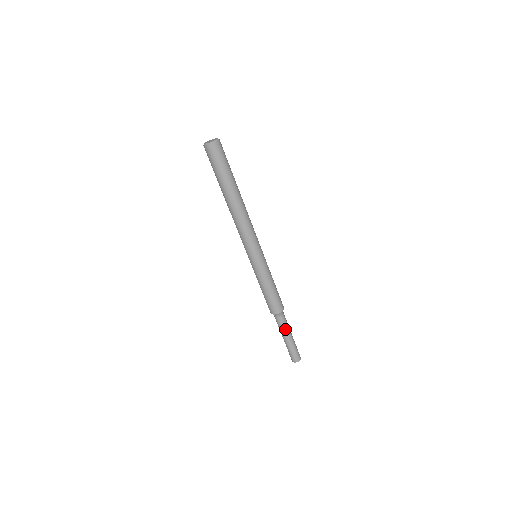
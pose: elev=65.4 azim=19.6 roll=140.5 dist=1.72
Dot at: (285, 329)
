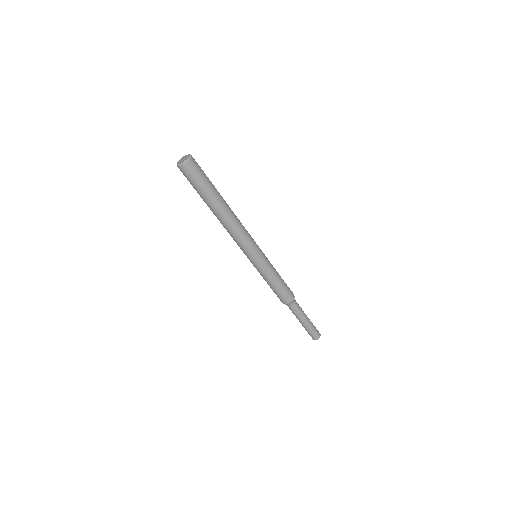
Dot at: (302, 312)
